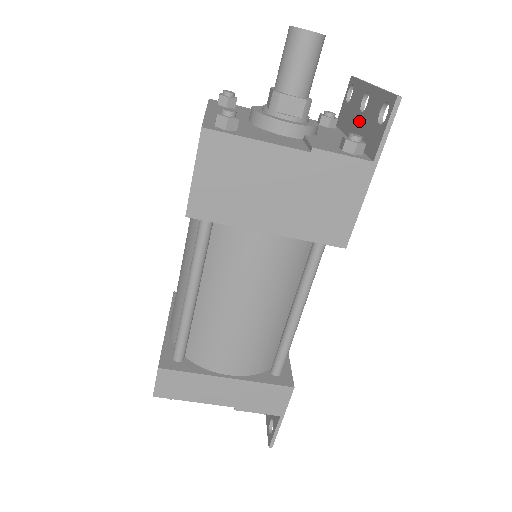
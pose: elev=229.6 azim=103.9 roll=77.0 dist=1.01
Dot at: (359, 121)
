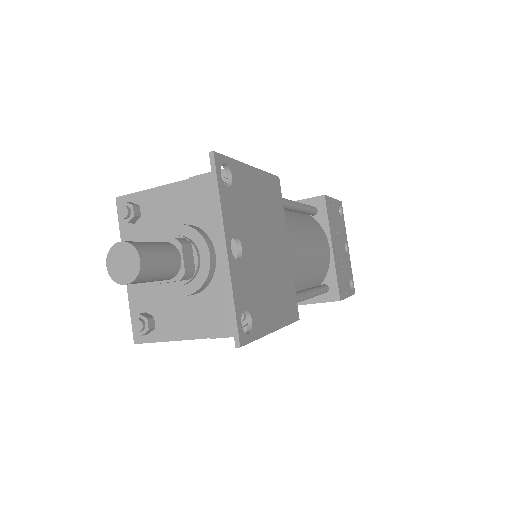
Dot at: (242, 254)
